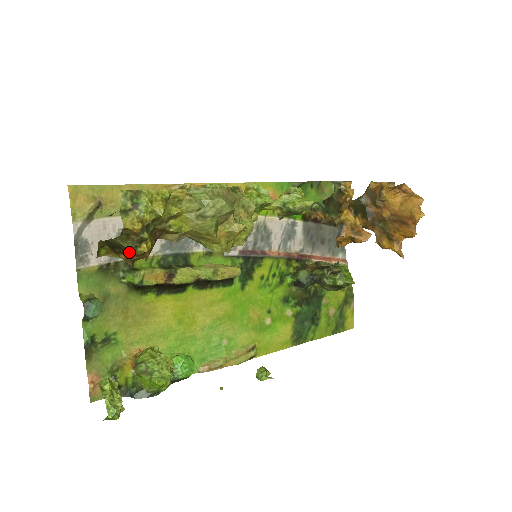
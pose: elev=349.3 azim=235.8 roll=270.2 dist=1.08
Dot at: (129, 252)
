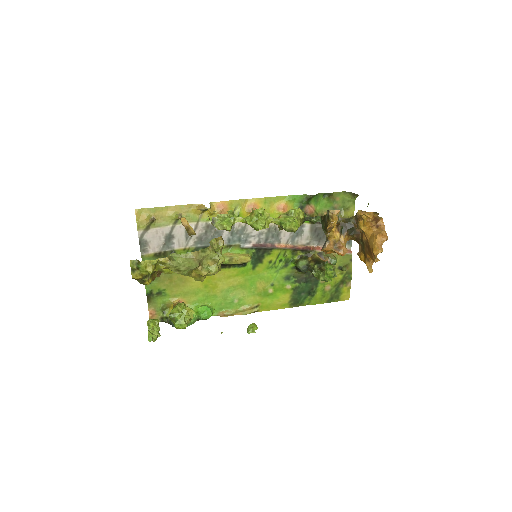
Dot at: occluded
